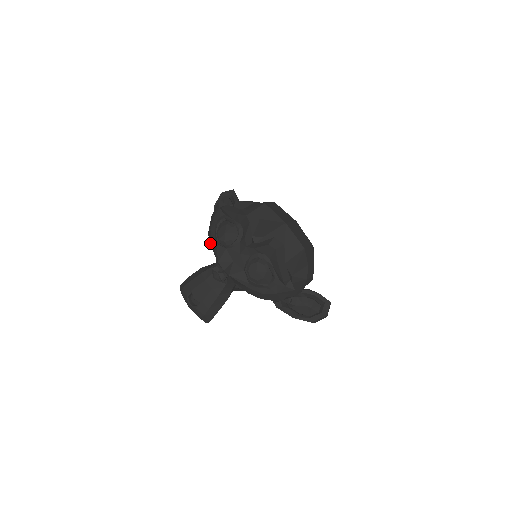
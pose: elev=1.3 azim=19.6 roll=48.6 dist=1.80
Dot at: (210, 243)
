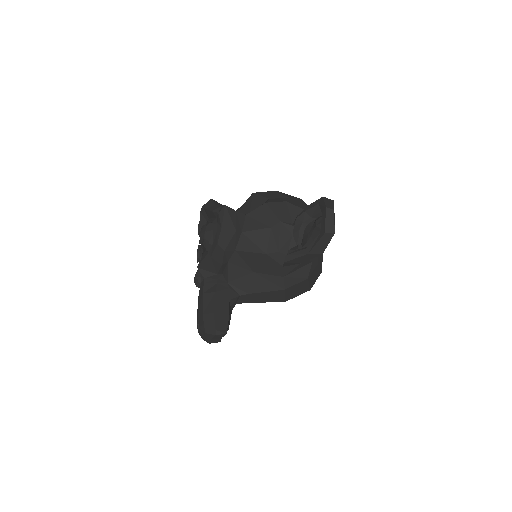
Dot at: occluded
